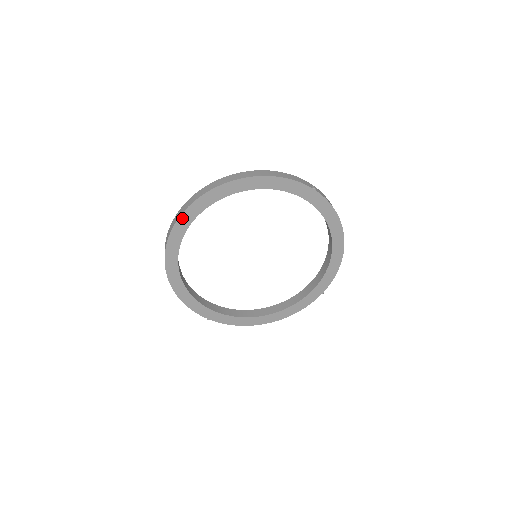
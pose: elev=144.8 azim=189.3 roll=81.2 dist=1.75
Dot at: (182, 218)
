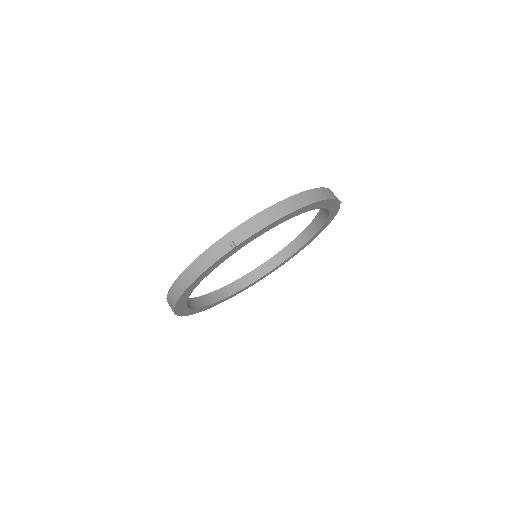
Dot at: (238, 246)
